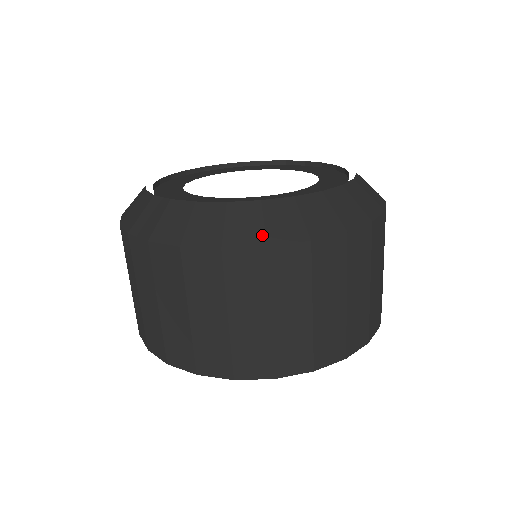
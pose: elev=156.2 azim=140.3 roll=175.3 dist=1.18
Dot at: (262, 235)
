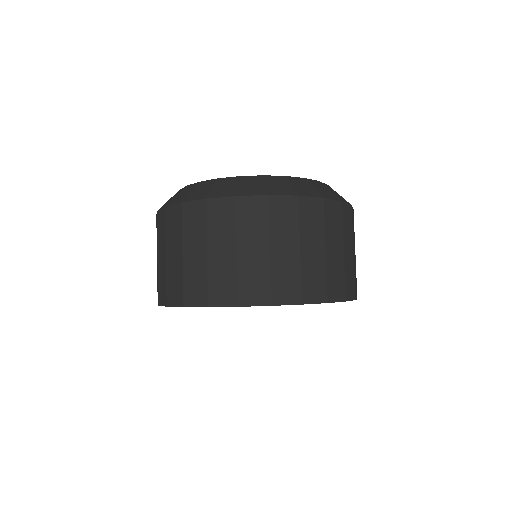
Dot at: (207, 194)
